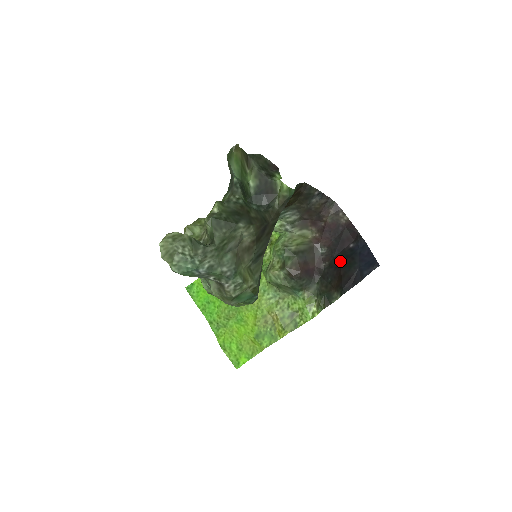
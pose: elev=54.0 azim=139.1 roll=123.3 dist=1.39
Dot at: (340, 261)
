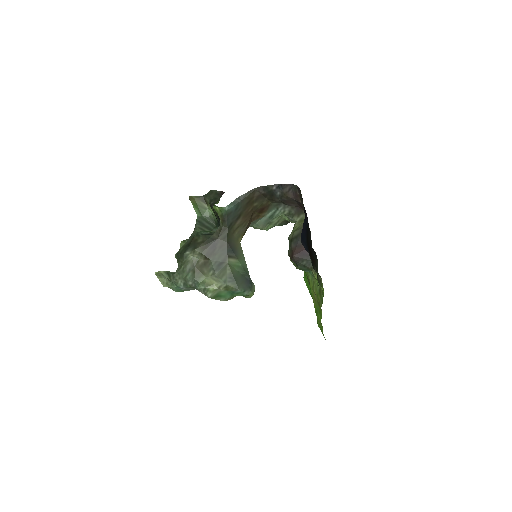
Dot at: (308, 238)
